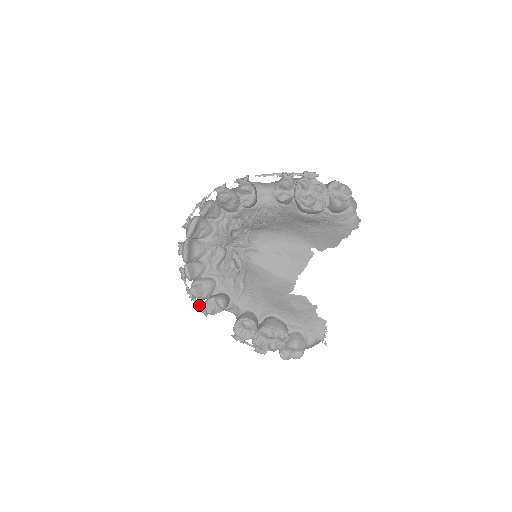
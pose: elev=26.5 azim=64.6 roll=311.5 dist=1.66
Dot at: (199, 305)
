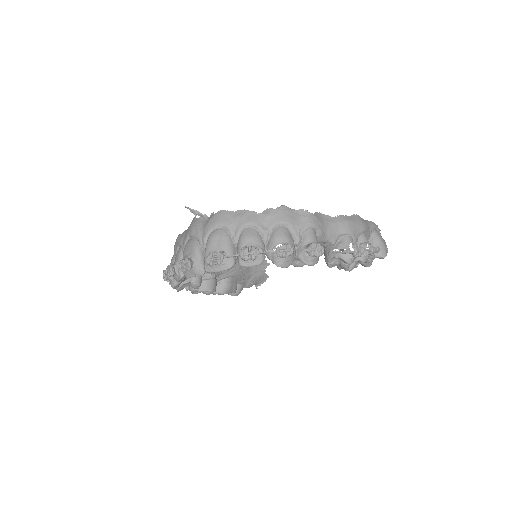
Dot at: occluded
